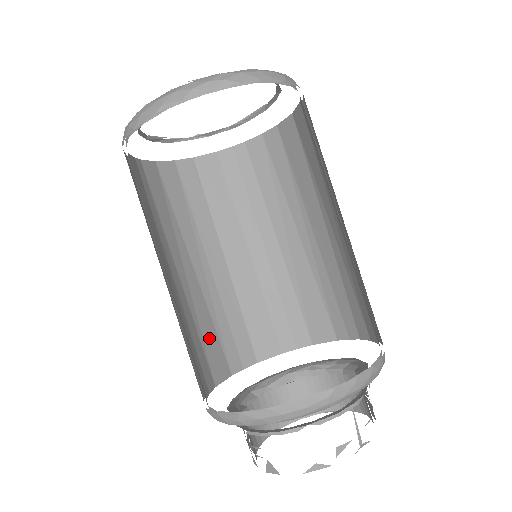
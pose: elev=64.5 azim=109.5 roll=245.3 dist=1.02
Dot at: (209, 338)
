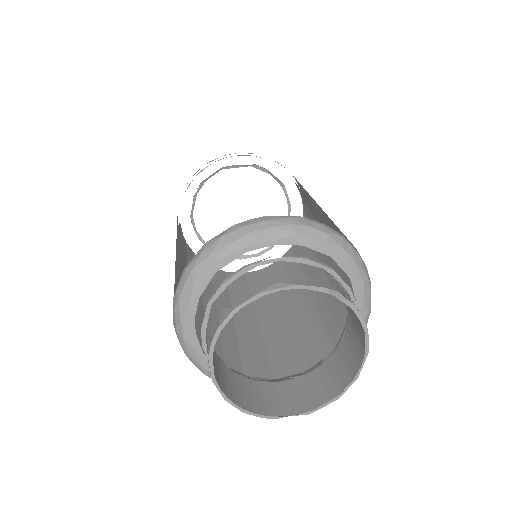
Dot at: (198, 333)
